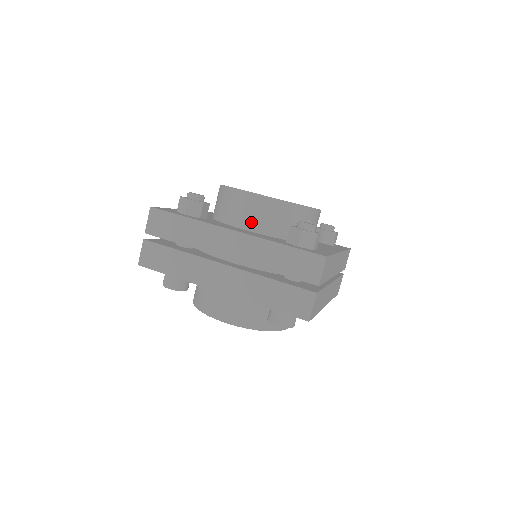
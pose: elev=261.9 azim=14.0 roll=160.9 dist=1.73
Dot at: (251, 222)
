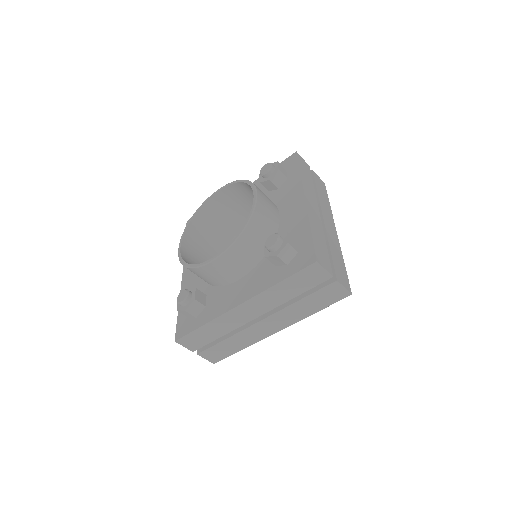
Dot at: (236, 273)
